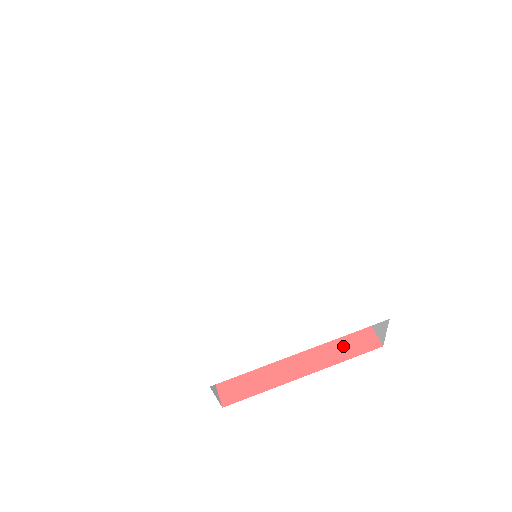
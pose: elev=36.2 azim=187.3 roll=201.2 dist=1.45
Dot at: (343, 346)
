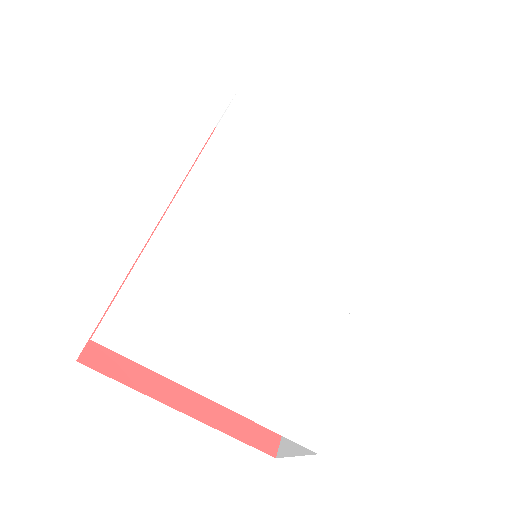
Dot at: (243, 420)
